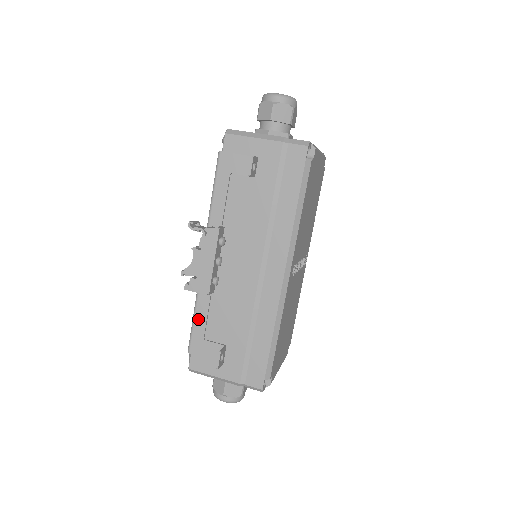
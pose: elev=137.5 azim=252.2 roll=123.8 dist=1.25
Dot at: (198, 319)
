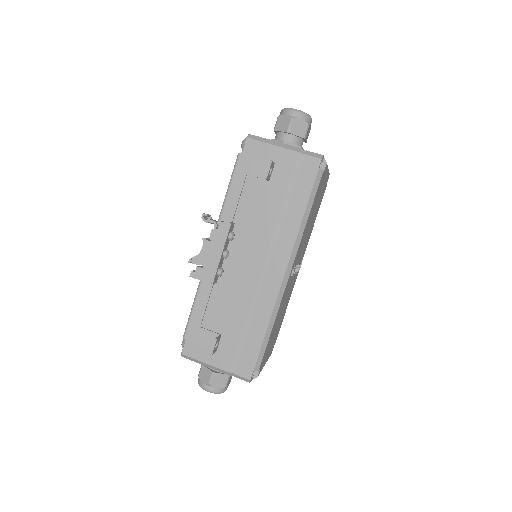
Dot at: (197, 307)
